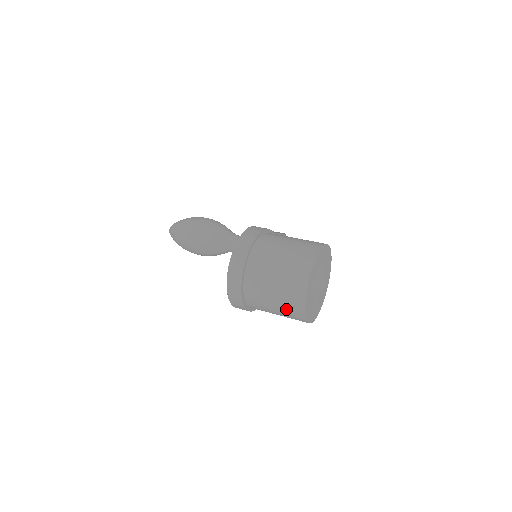
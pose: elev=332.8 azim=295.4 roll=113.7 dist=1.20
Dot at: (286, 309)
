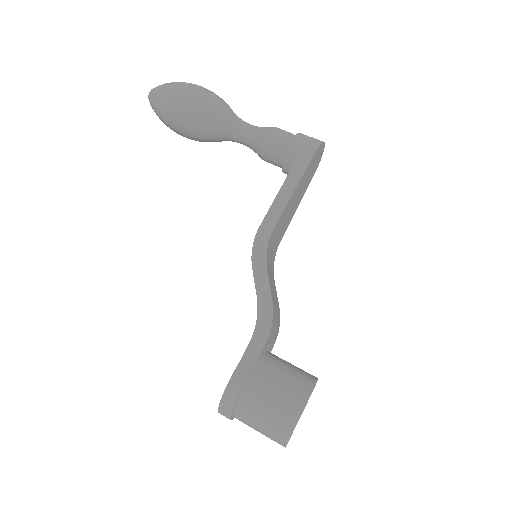
Dot at: occluded
